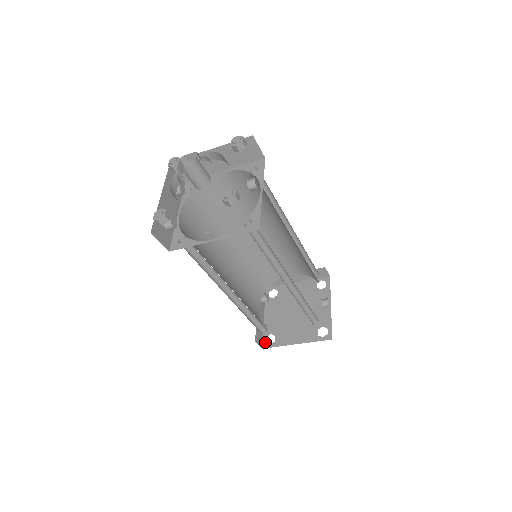
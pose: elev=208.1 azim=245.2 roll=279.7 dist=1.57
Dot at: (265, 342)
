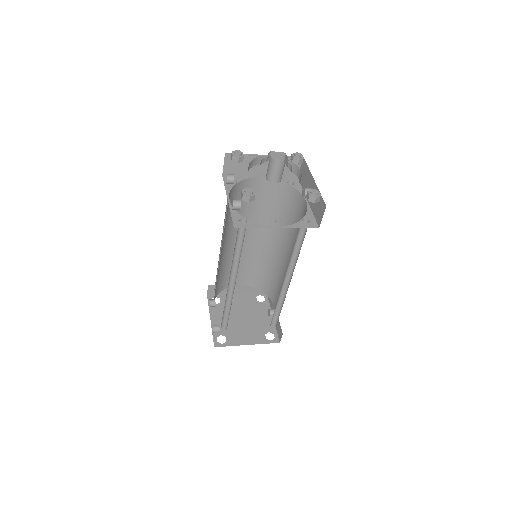
Dot at: occluded
